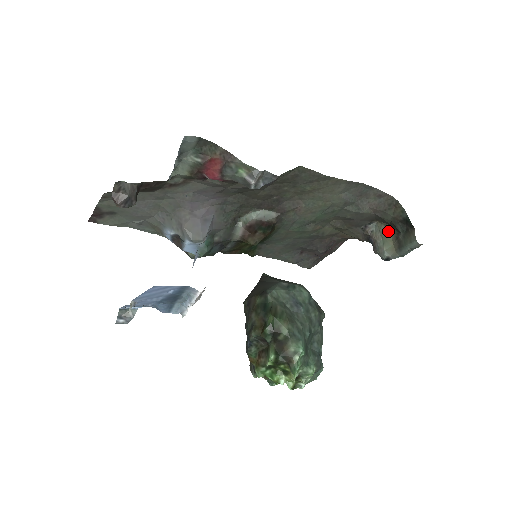
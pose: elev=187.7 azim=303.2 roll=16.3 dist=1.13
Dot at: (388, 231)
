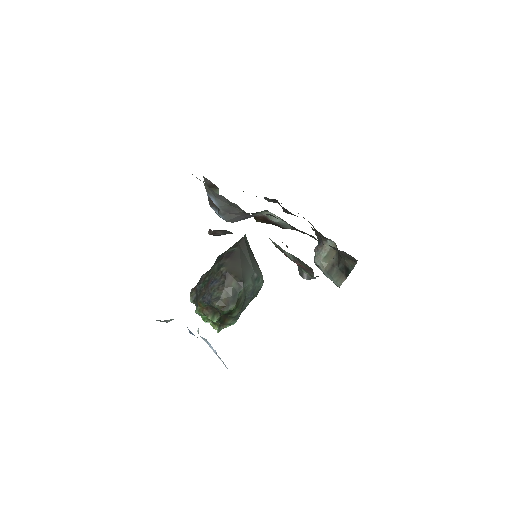
Dot at: (334, 254)
